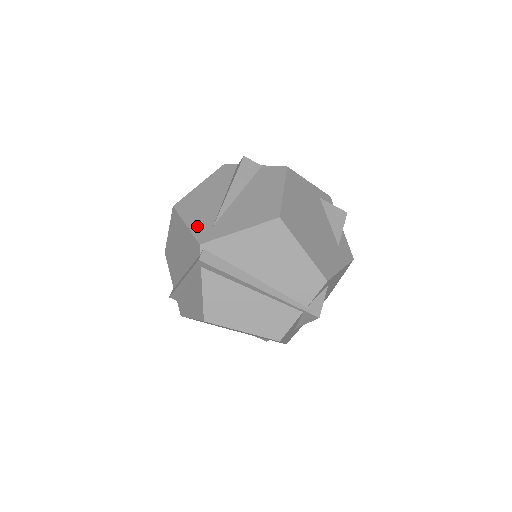
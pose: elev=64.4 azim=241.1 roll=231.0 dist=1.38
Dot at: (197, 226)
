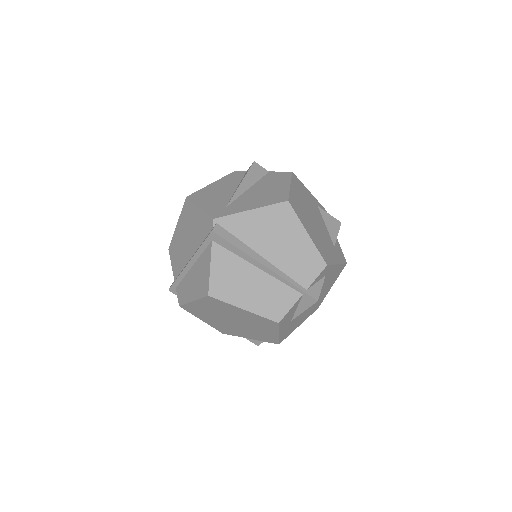
Dot at: (210, 208)
